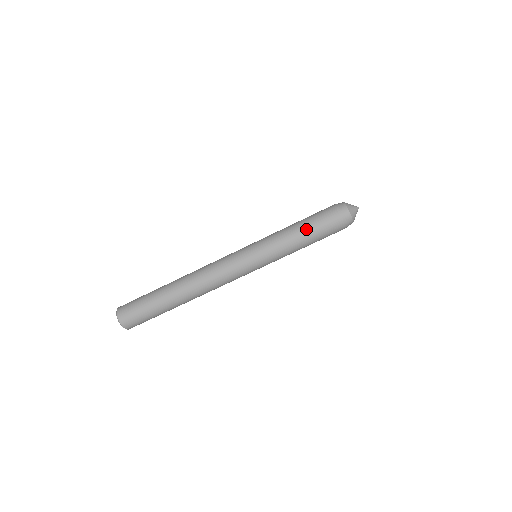
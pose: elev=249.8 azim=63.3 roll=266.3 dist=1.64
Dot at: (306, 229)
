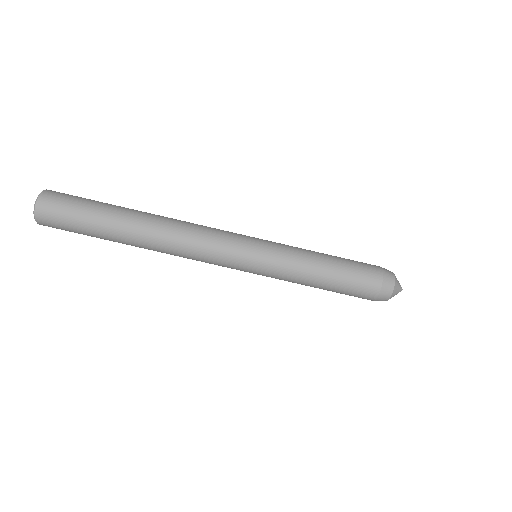
Dot at: (337, 261)
